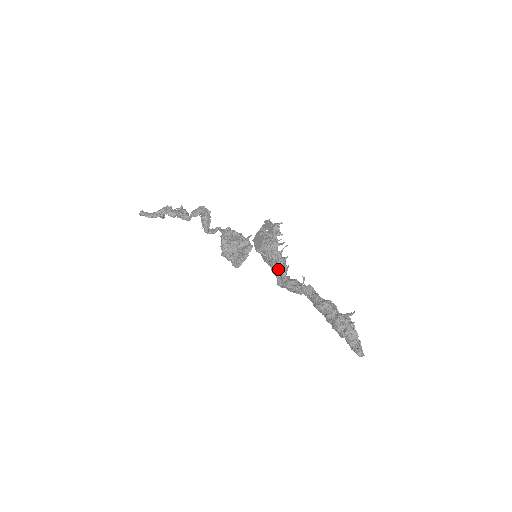
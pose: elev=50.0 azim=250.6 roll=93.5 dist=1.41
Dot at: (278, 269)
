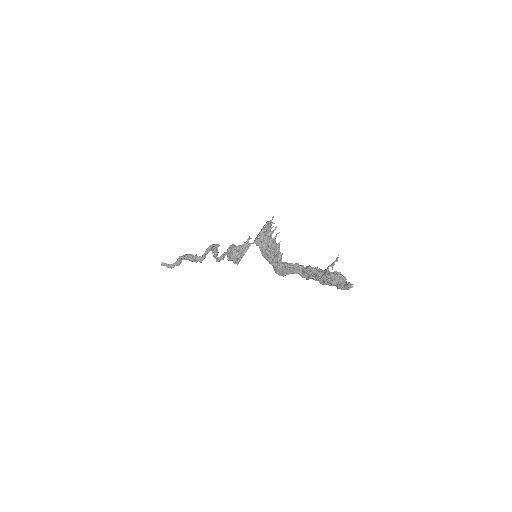
Dot at: (274, 255)
